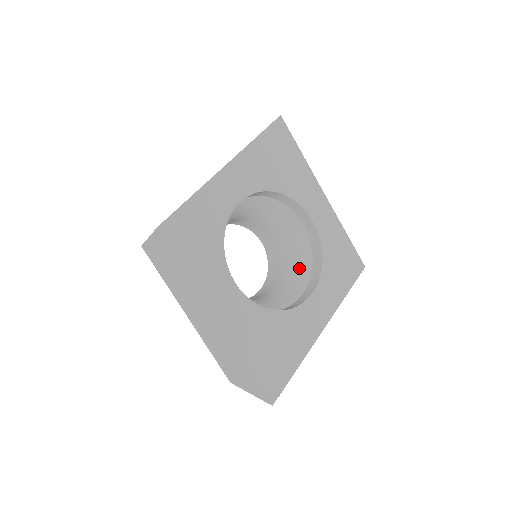
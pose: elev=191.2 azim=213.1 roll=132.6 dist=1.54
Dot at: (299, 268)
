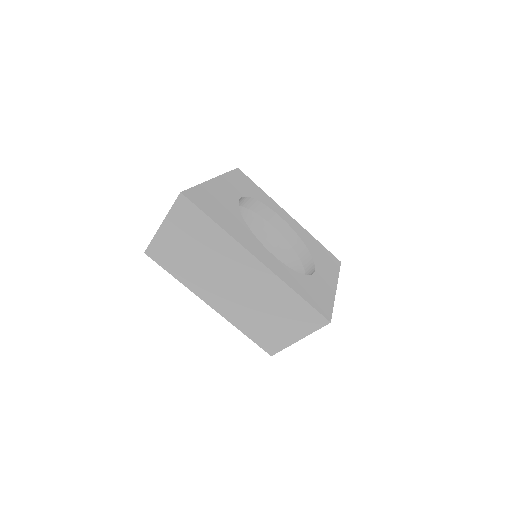
Dot at: occluded
